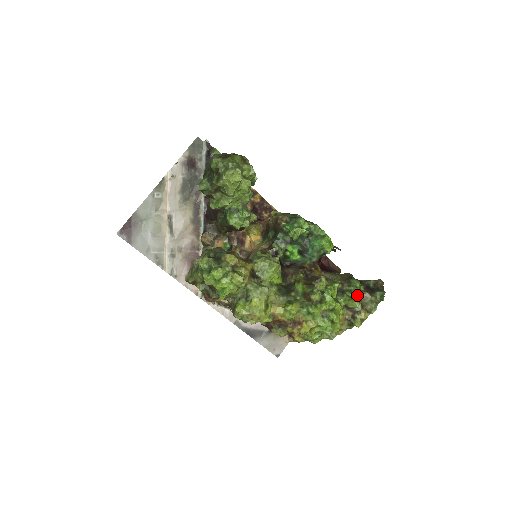
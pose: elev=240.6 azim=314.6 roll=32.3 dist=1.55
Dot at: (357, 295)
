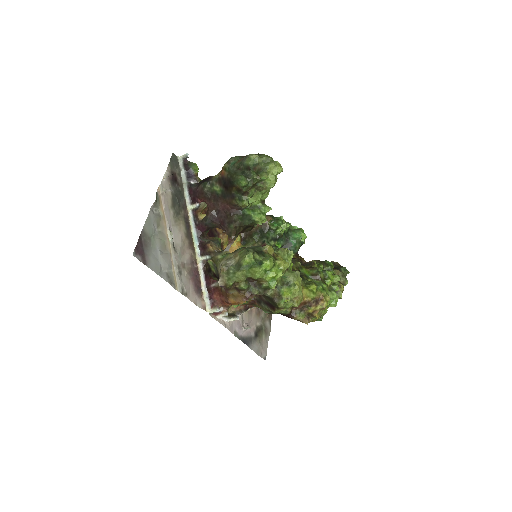
Dot at: occluded
